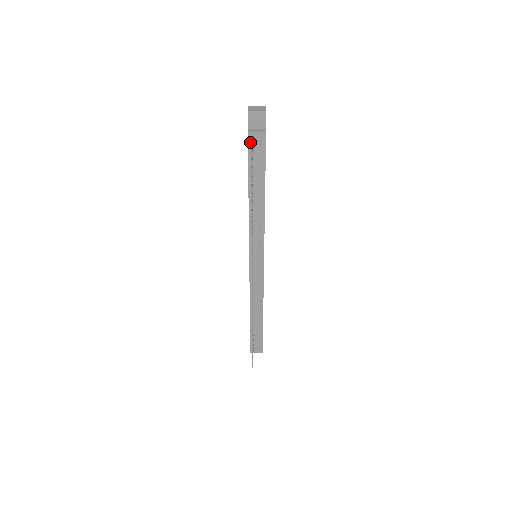
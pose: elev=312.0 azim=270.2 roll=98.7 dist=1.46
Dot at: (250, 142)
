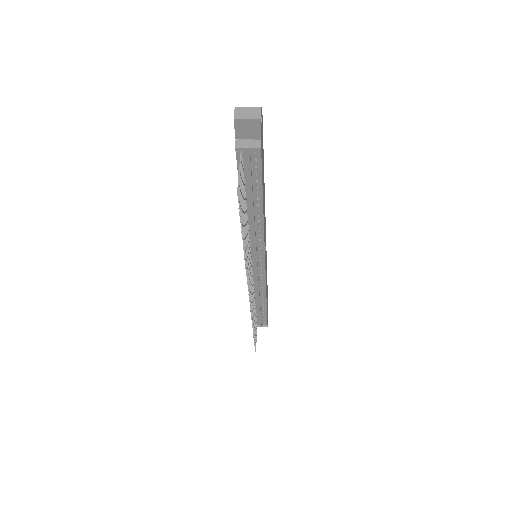
Dot at: (239, 157)
